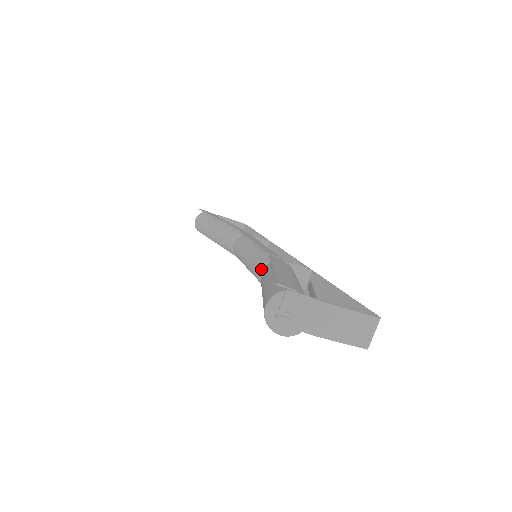
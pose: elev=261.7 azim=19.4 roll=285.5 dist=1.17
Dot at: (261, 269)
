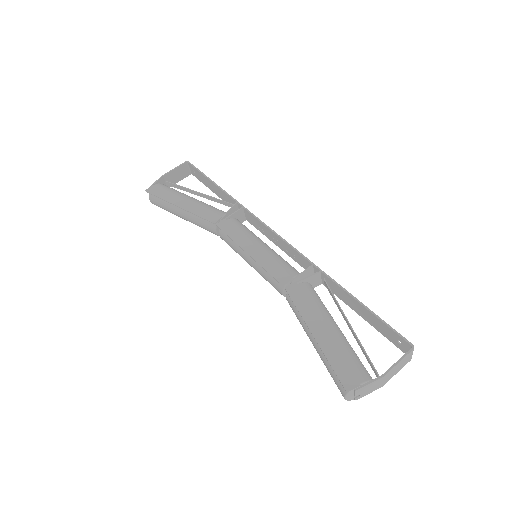
Dot at: (283, 294)
